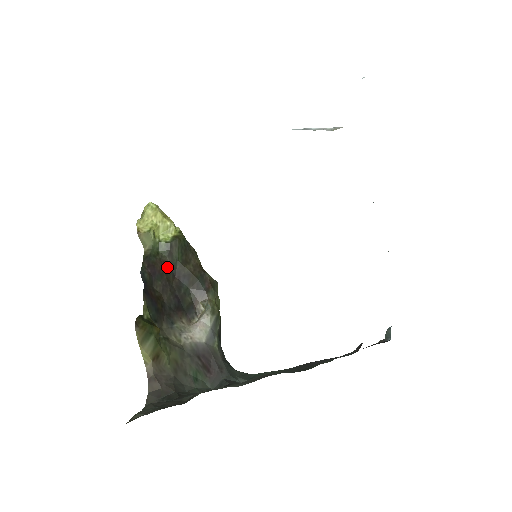
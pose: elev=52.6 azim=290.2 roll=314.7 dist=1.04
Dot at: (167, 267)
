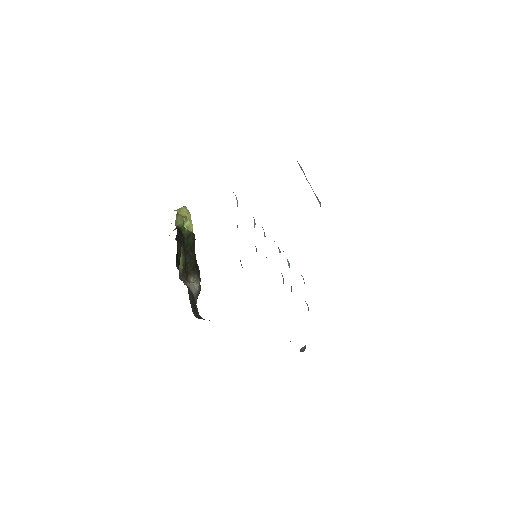
Dot at: (184, 242)
